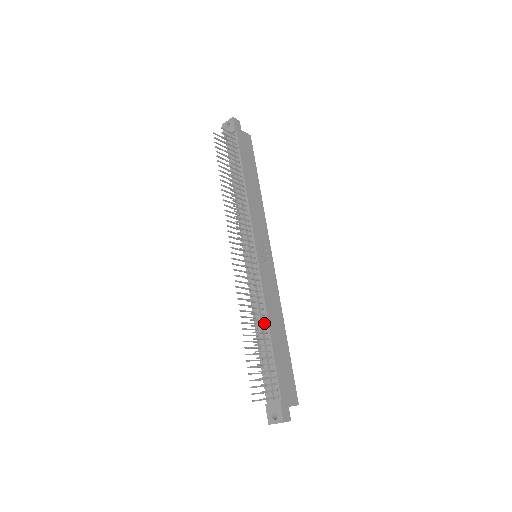
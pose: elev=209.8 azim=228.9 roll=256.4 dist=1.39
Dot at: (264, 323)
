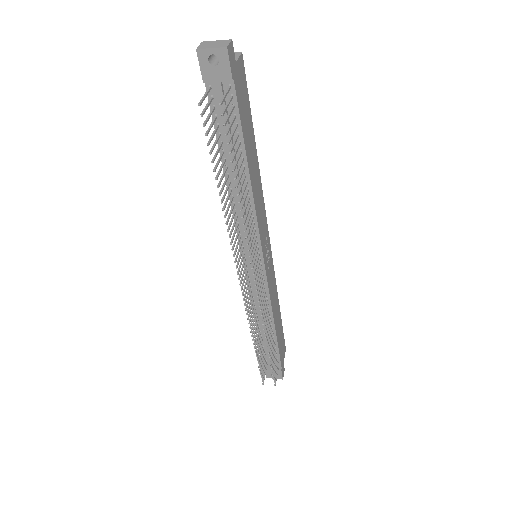
Dot at: occluded
